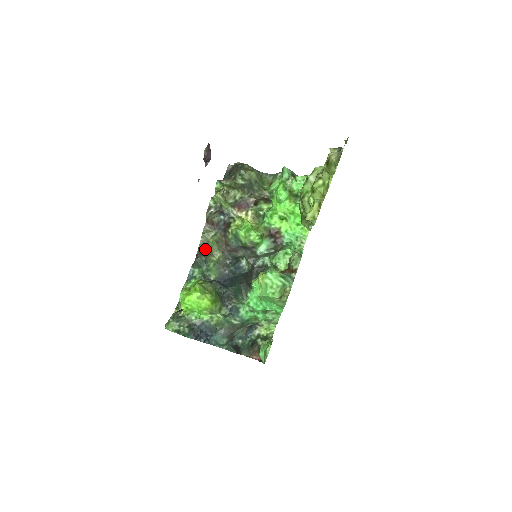
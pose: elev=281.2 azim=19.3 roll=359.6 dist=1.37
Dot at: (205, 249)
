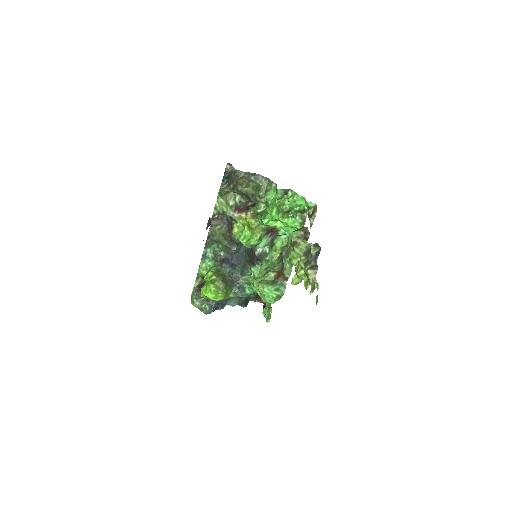
Dot at: (214, 237)
